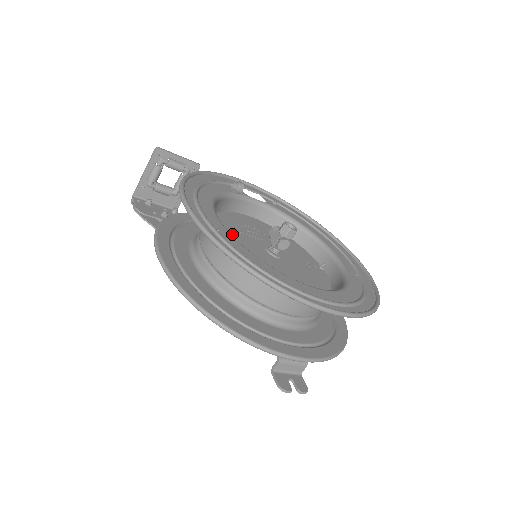
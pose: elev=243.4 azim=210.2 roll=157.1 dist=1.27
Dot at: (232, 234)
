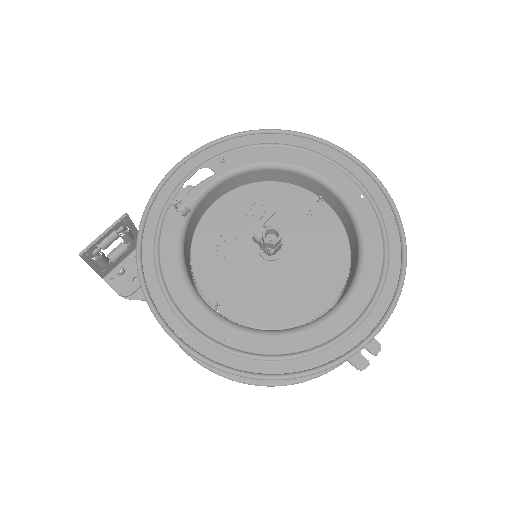
Dot at: (225, 278)
